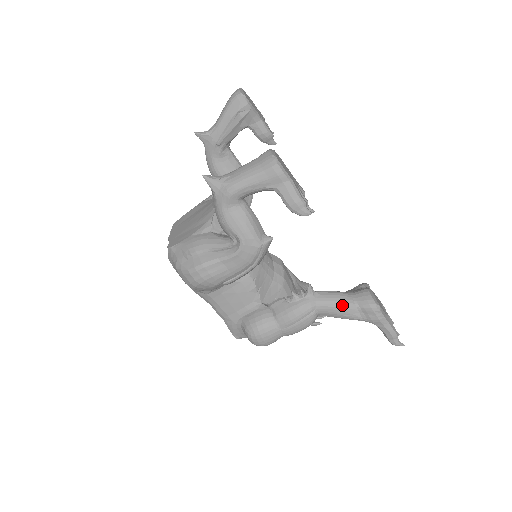
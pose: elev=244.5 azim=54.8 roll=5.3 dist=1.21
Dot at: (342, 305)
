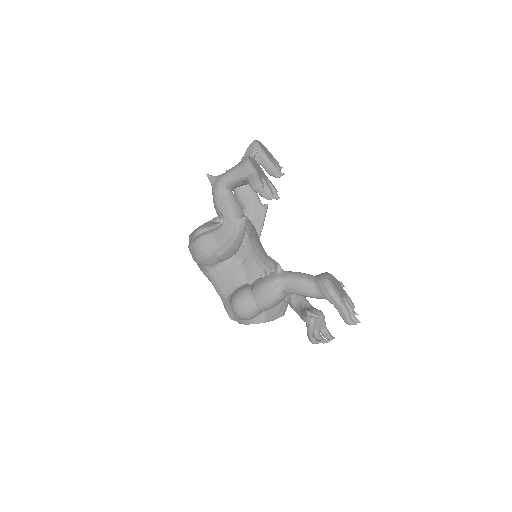
Dot at: (301, 280)
